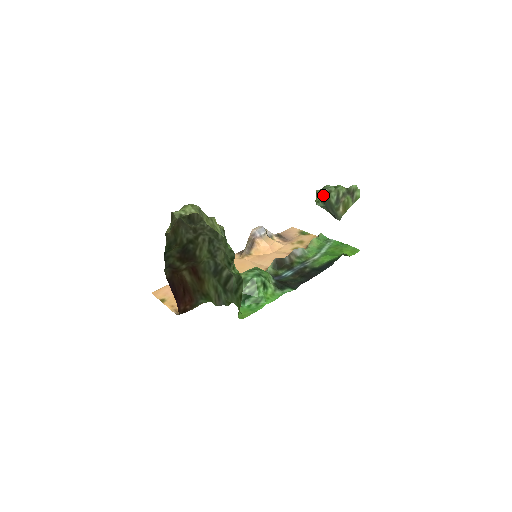
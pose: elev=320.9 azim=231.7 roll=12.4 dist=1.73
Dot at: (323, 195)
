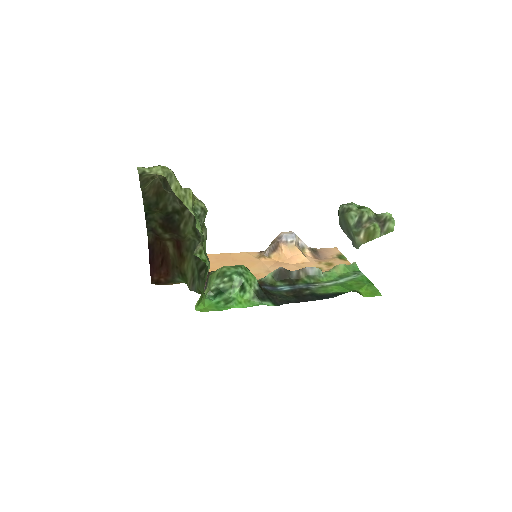
Dot at: (339, 210)
